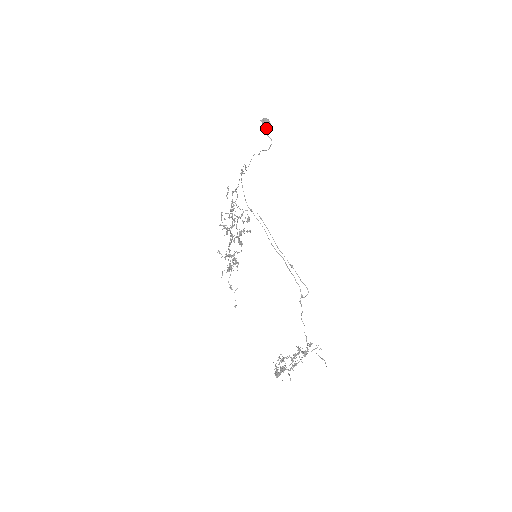
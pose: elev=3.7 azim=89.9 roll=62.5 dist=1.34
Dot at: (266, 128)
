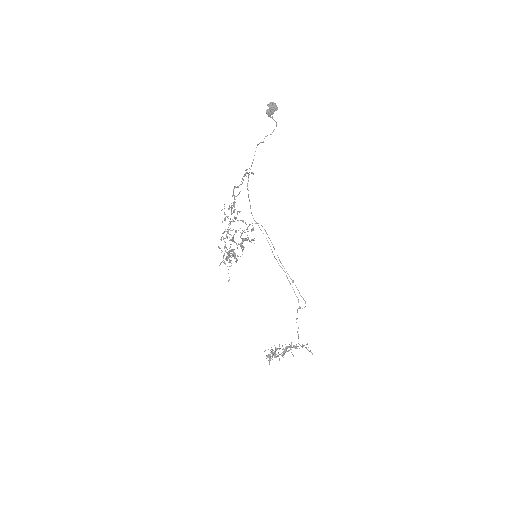
Dot at: (272, 113)
